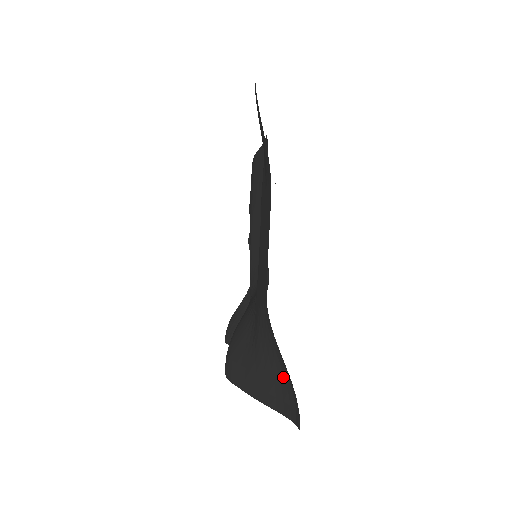
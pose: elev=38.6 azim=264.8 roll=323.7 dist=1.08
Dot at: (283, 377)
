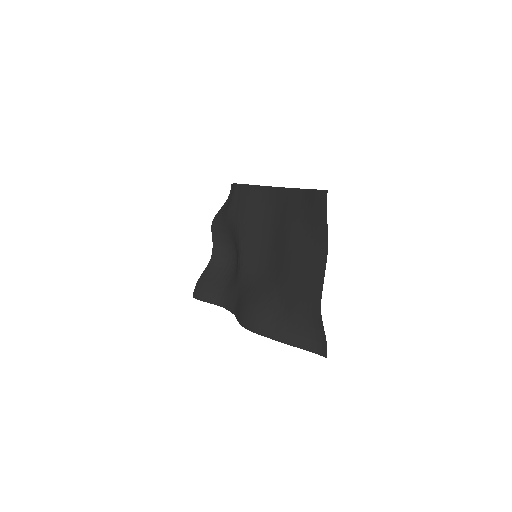
Dot at: (315, 335)
